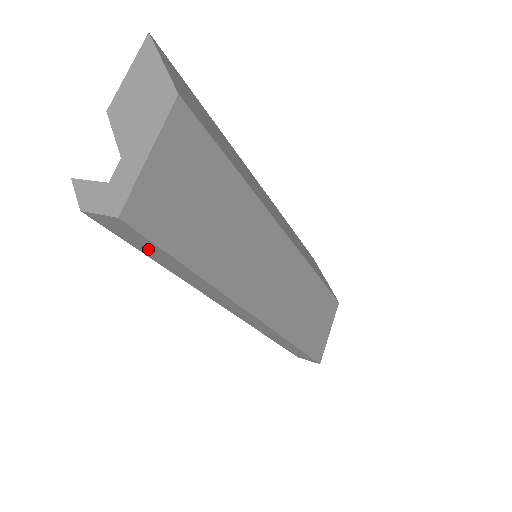
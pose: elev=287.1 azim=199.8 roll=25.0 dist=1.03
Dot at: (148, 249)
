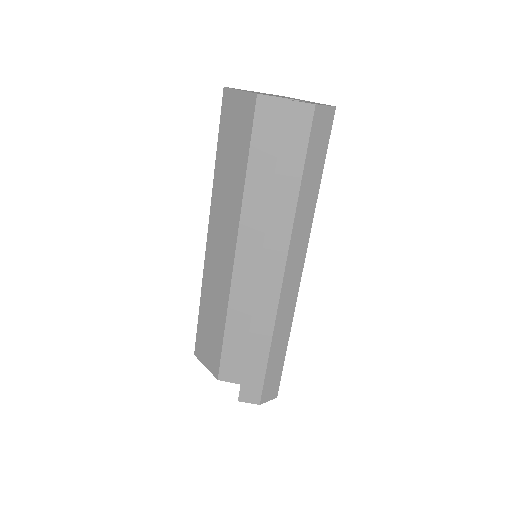
Dot at: (316, 151)
